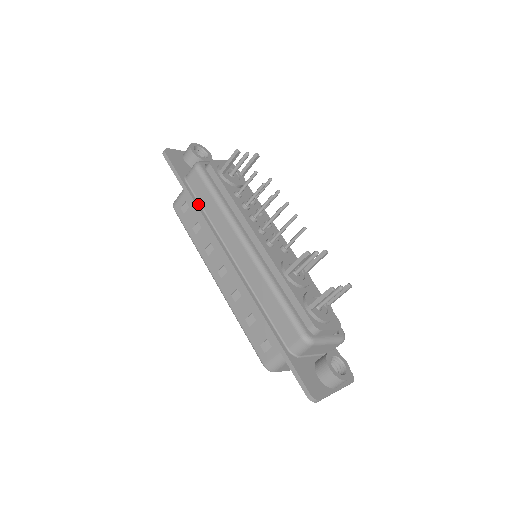
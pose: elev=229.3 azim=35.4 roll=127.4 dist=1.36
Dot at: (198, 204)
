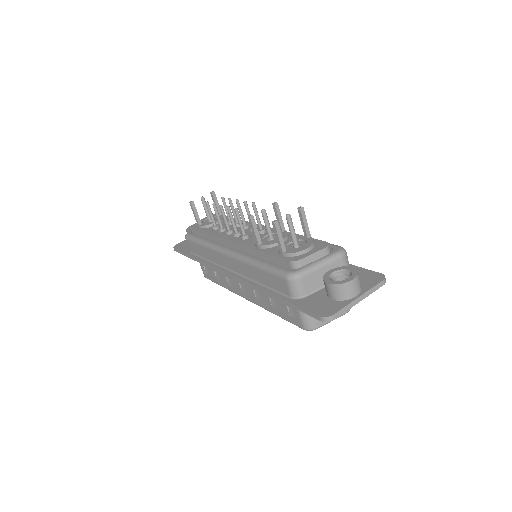
Dot at: (201, 259)
